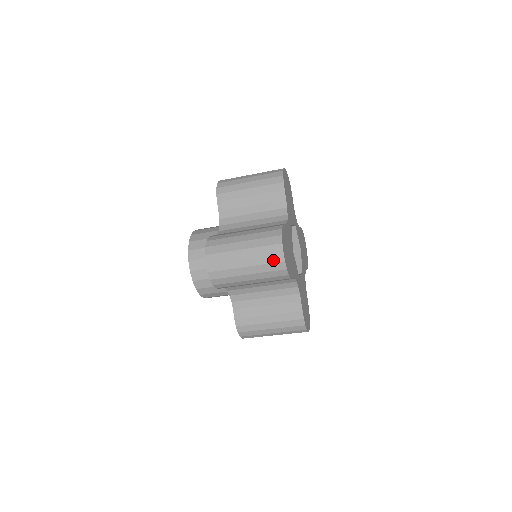
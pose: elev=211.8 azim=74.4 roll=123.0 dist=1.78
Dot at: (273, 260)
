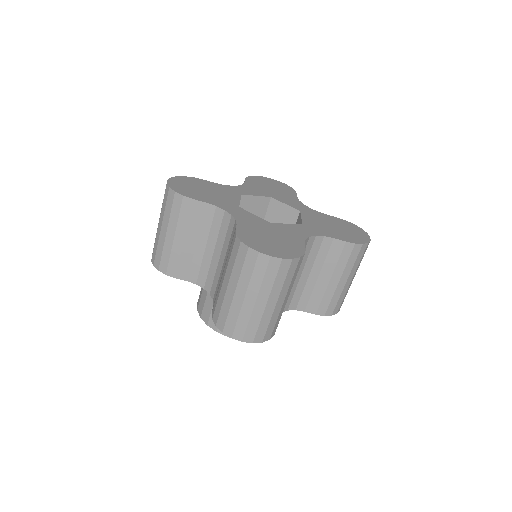
Dot at: (274, 271)
